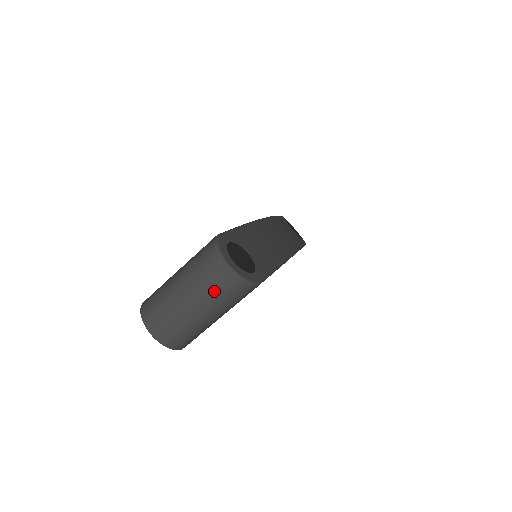
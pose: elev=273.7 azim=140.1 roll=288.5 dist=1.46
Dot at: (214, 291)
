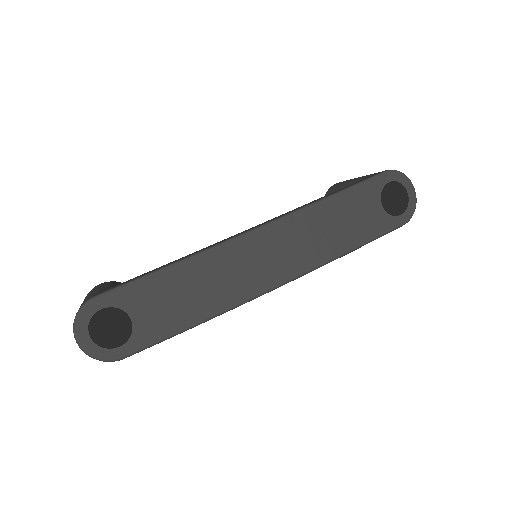
Dot at: occluded
